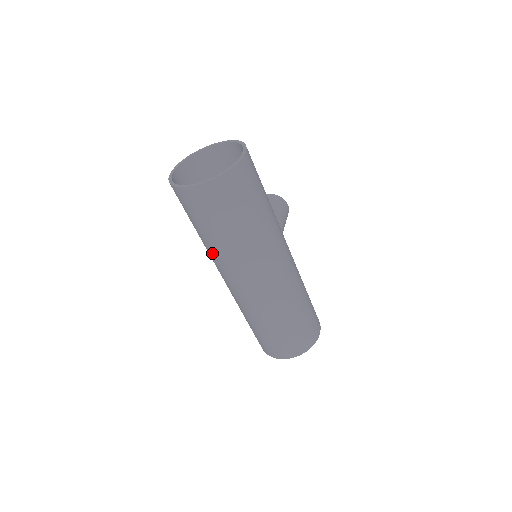
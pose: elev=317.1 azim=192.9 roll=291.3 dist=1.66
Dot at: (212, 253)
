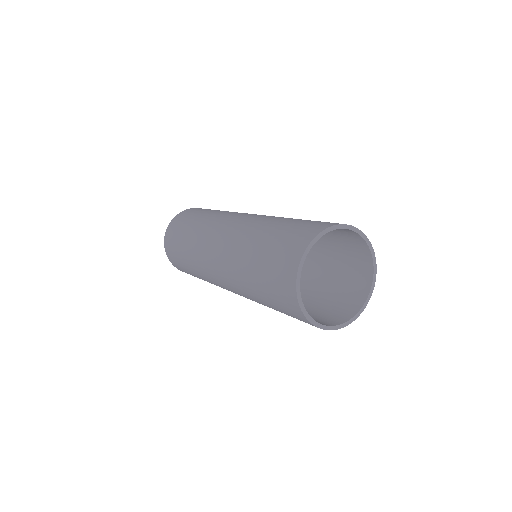
Dot at: (196, 266)
